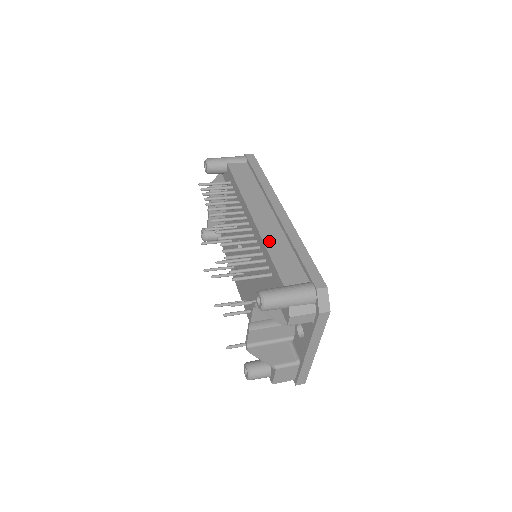
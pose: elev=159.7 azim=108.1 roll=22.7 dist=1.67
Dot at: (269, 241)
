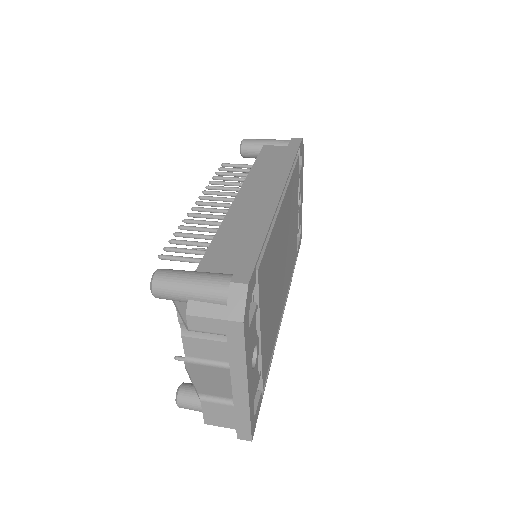
Dot at: (230, 221)
